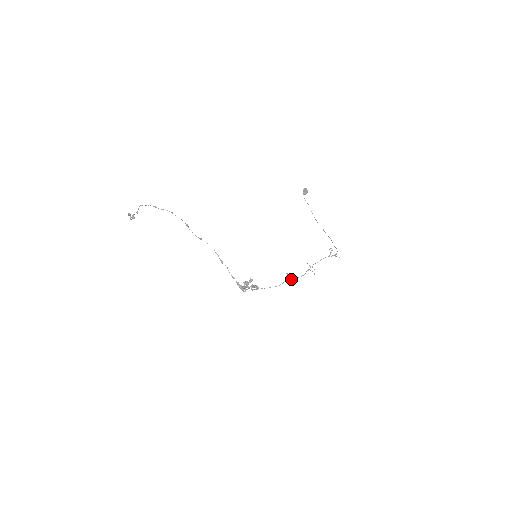
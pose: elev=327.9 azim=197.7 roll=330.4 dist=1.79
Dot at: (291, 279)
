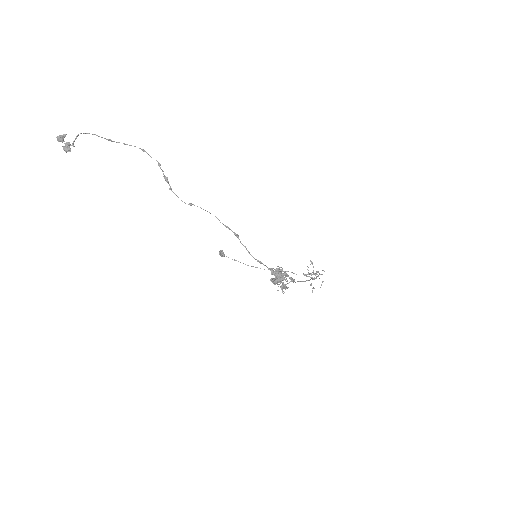
Dot at: occluded
